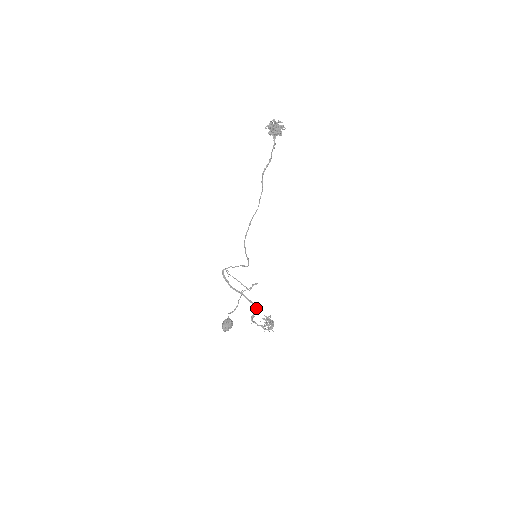
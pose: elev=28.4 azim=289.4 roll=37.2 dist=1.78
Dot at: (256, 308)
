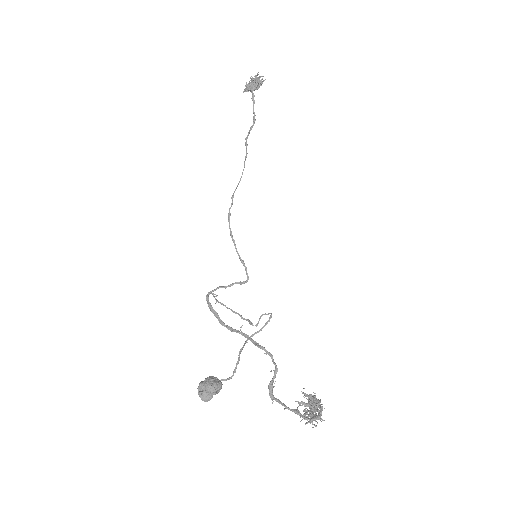
Dot at: (272, 360)
